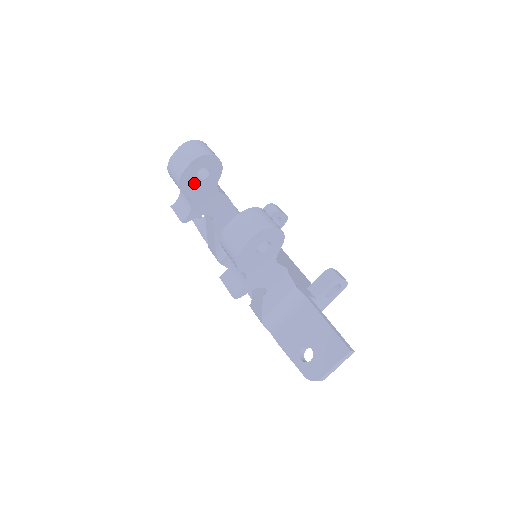
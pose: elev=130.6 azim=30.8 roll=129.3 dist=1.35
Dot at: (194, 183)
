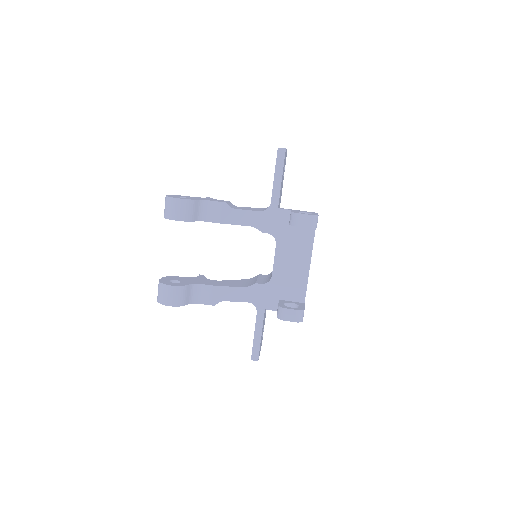
Dot at: occluded
